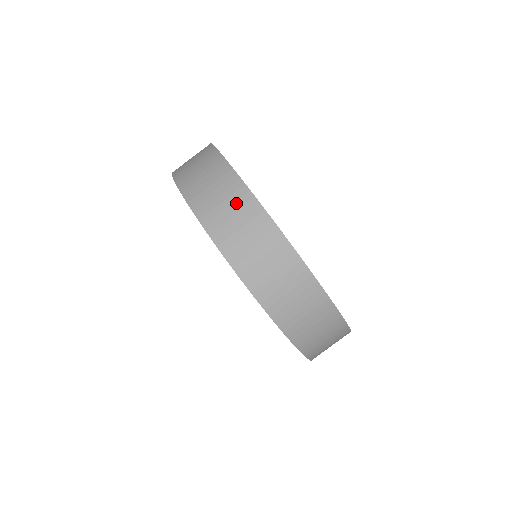
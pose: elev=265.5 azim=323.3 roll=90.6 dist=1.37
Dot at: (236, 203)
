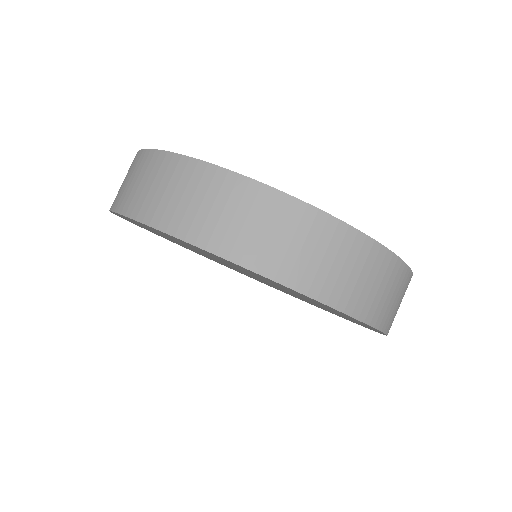
Dot at: (181, 180)
